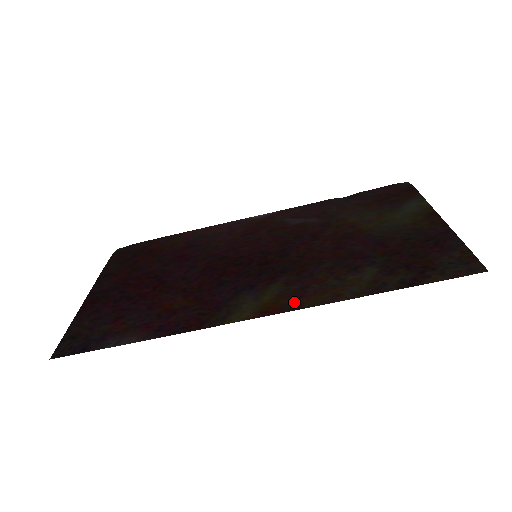
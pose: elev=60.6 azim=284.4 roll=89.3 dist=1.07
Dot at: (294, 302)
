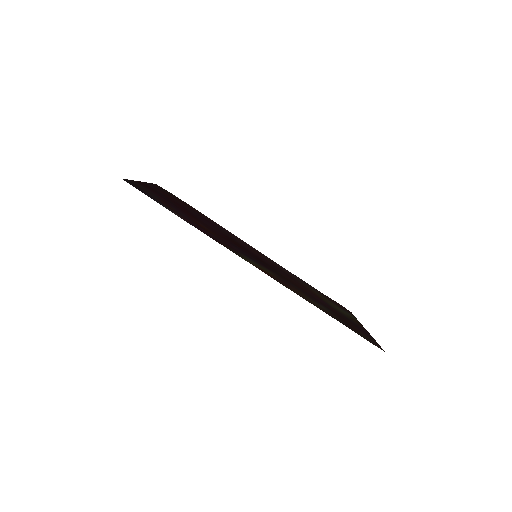
Dot at: (280, 281)
